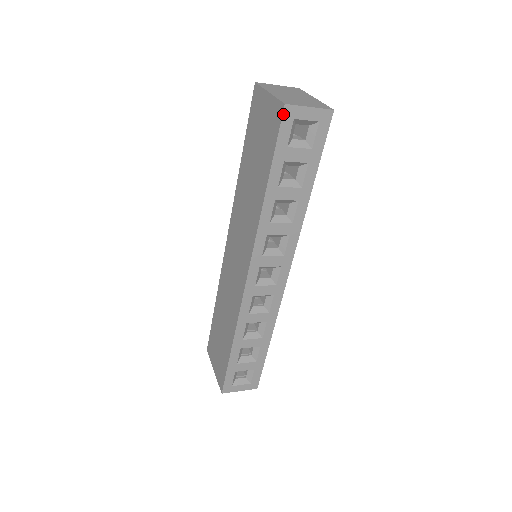
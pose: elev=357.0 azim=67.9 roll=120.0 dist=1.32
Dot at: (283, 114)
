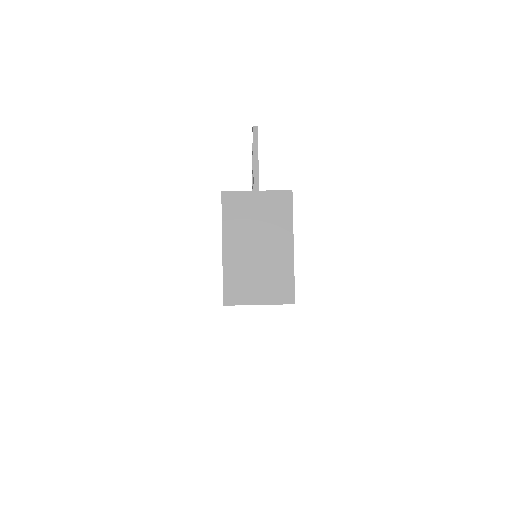
Dot at: occluded
